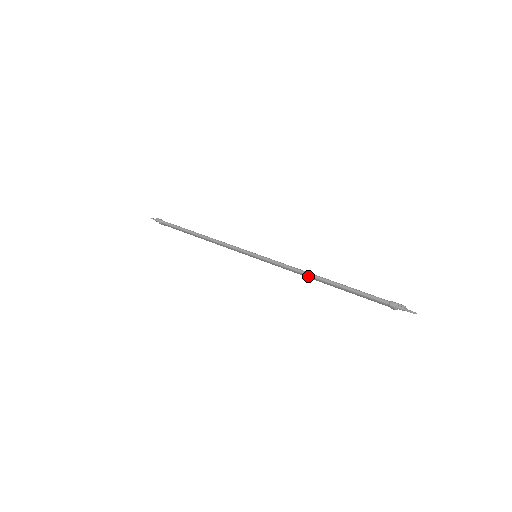
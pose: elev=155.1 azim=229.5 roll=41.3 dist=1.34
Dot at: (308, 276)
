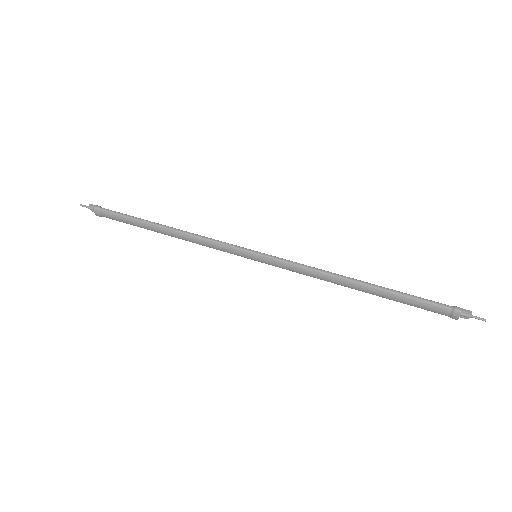
Dot at: (338, 278)
